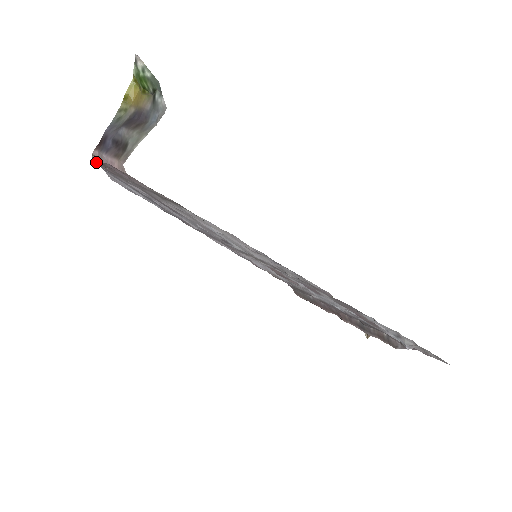
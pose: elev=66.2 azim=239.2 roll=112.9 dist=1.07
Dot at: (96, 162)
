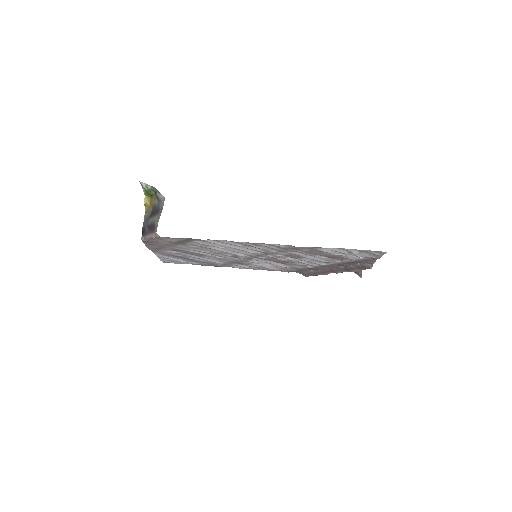
Dot at: (146, 245)
